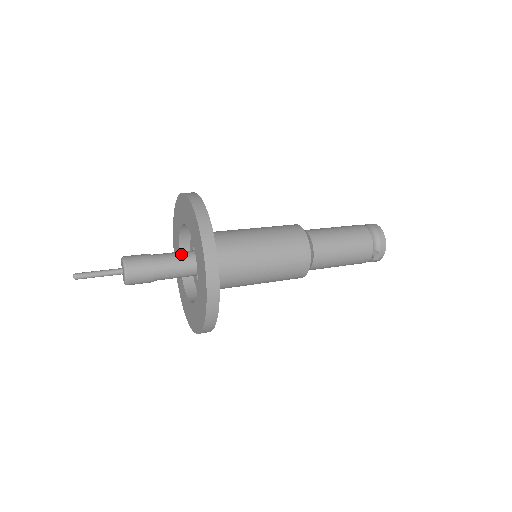
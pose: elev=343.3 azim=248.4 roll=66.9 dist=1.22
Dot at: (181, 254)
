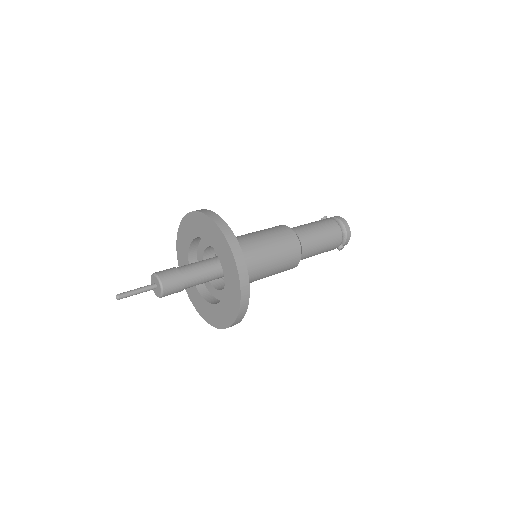
Dot at: (204, 268)
